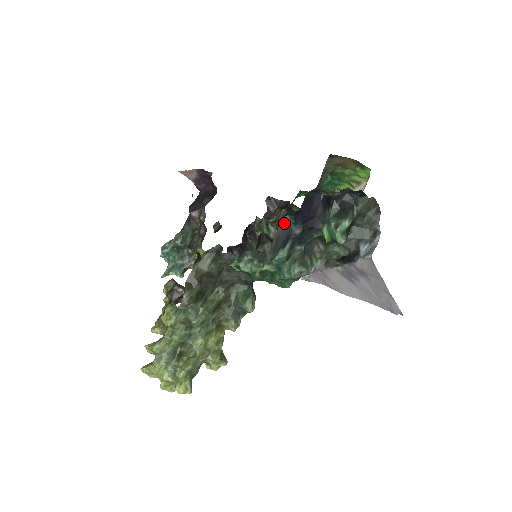
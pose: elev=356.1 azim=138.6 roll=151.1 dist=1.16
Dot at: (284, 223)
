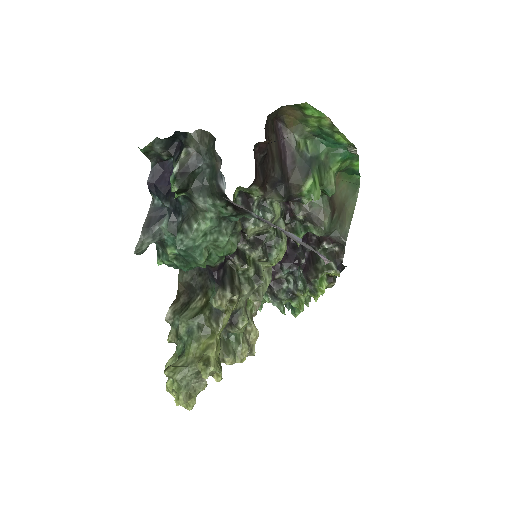
Dot at: (153, 203)
